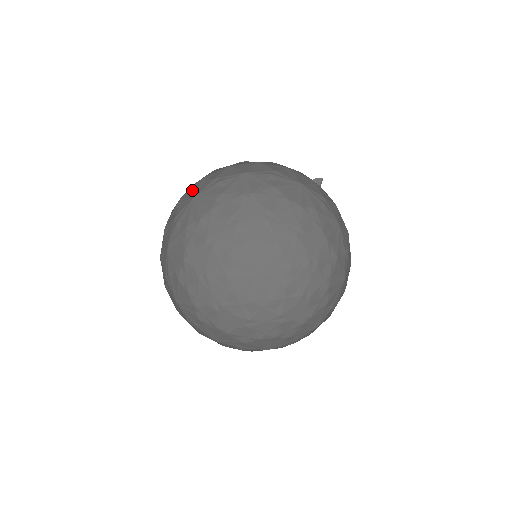
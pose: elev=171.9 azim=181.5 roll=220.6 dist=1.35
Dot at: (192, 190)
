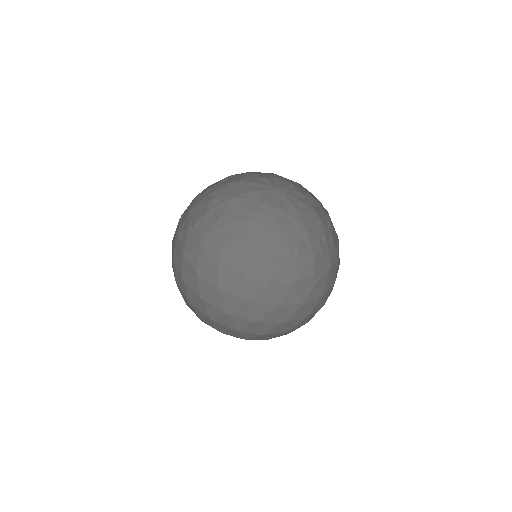
Dot at: occluded
